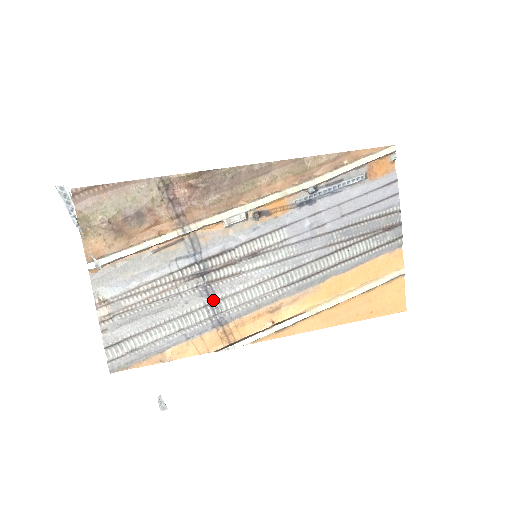
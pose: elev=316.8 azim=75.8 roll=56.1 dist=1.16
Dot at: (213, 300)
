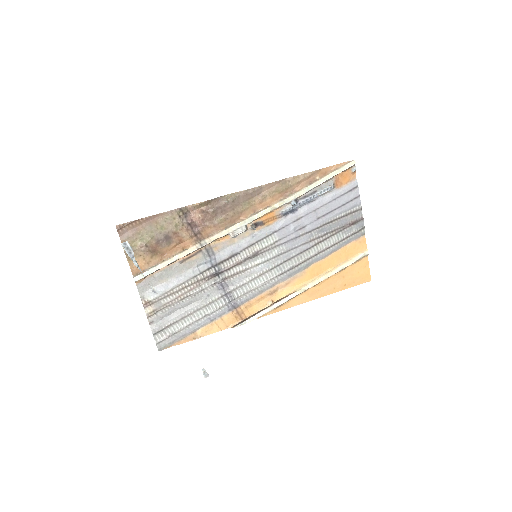
Dot at: (227, 291)
